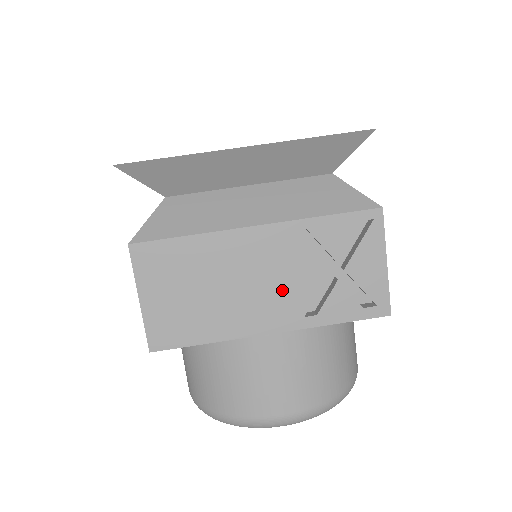
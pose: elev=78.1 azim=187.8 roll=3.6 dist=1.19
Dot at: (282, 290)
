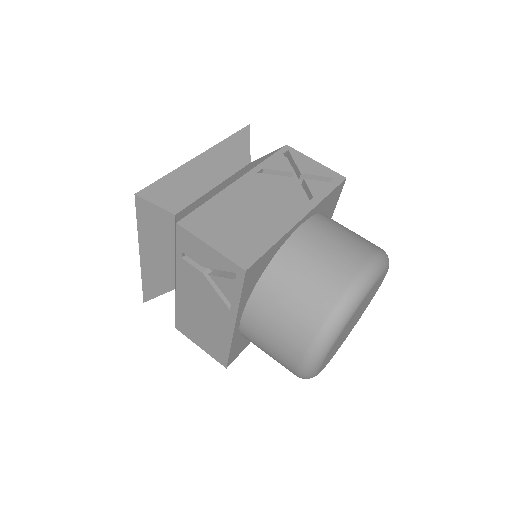
Dot at: (283, 197)
